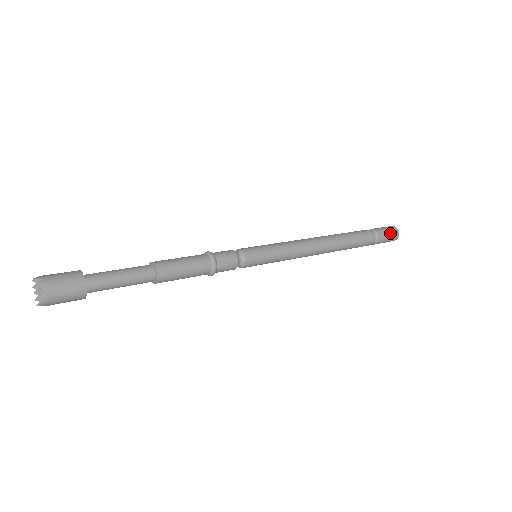
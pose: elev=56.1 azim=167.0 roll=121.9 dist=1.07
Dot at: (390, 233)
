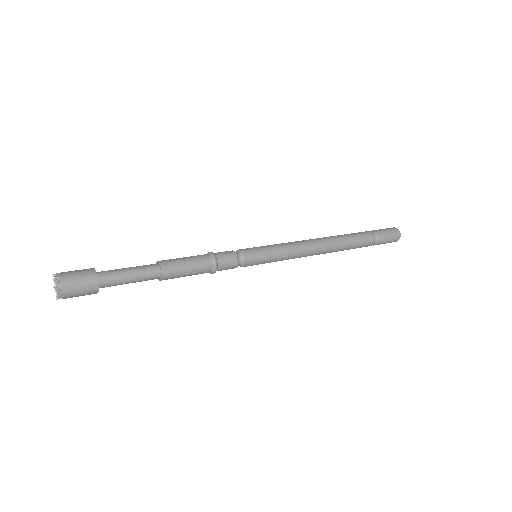
Dot at: (390, 232)
